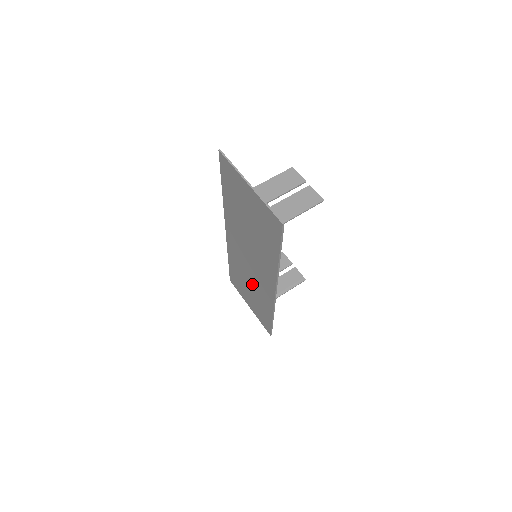
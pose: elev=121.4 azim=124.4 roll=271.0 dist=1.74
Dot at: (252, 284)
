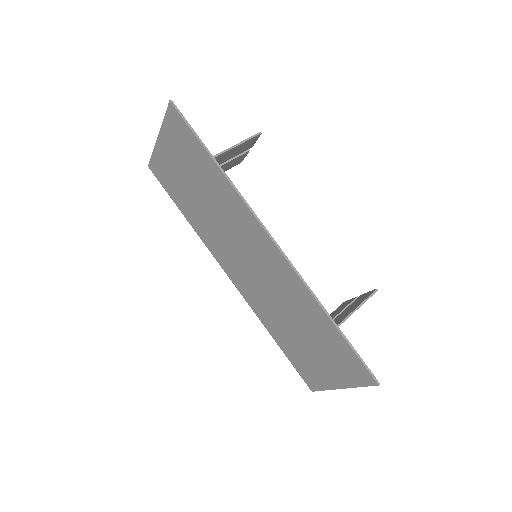
Dot at: (286, 308)
